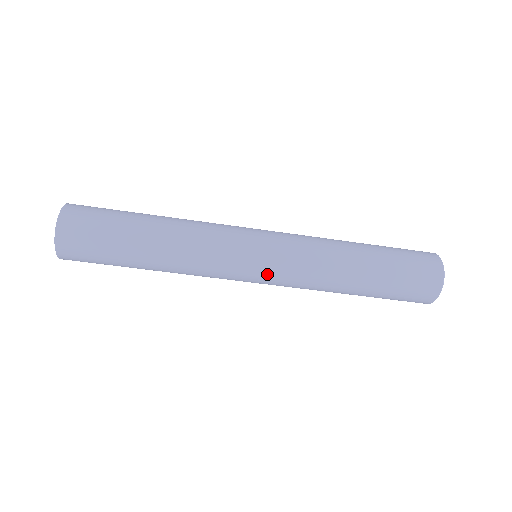
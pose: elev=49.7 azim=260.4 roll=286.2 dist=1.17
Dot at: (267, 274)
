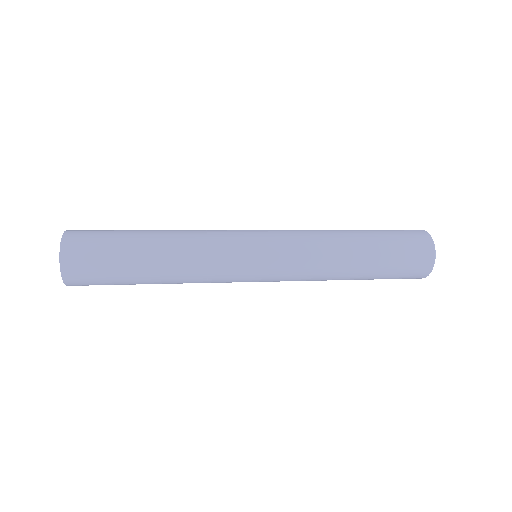
Dot at: occluded
